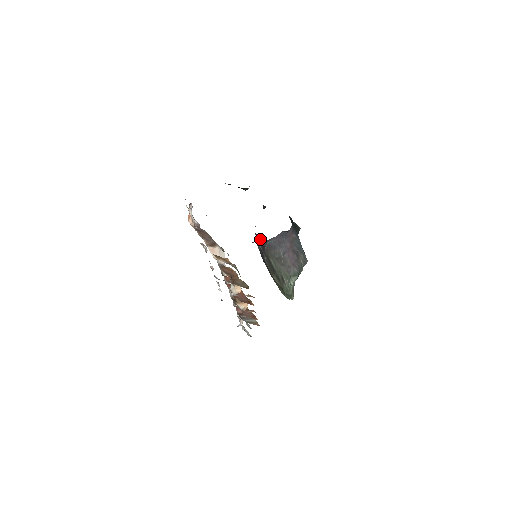
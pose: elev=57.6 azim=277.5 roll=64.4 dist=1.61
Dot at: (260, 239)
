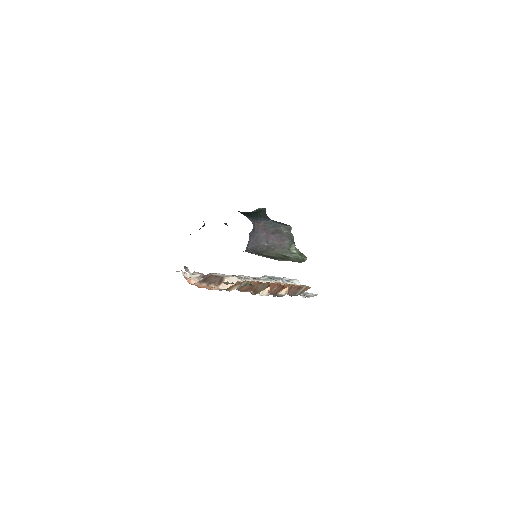
Dot at: occluded
